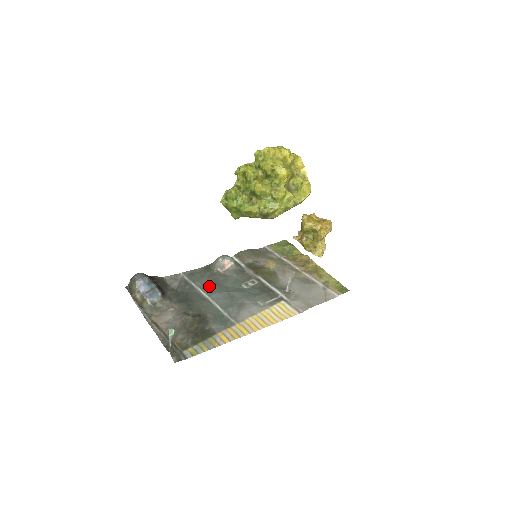
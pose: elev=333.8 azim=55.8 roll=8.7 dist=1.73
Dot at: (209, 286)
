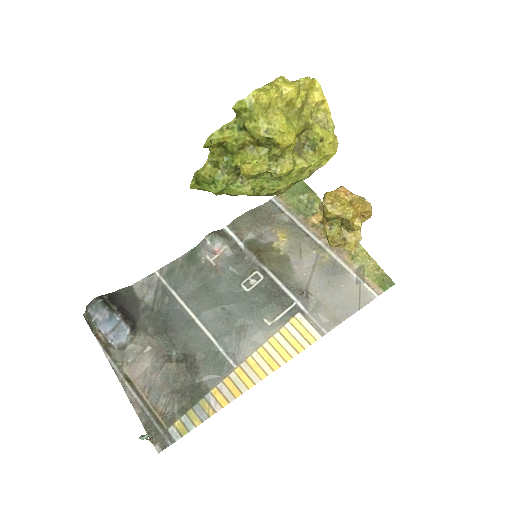
Dot at: (196, 295)
